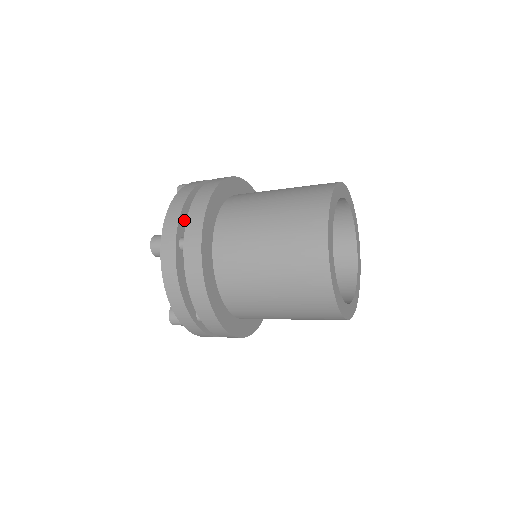
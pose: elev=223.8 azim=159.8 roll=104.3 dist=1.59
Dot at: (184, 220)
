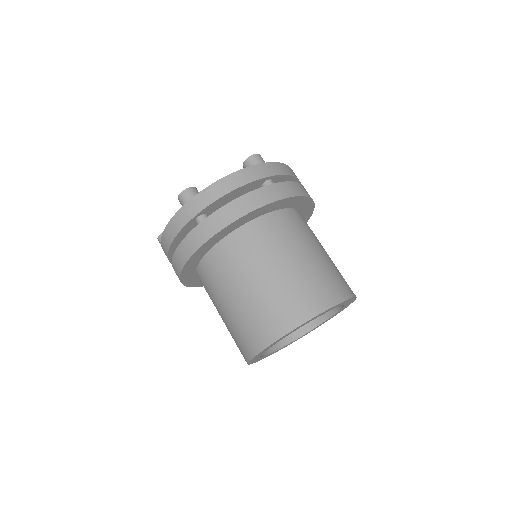
Dot at: (219, 203)
